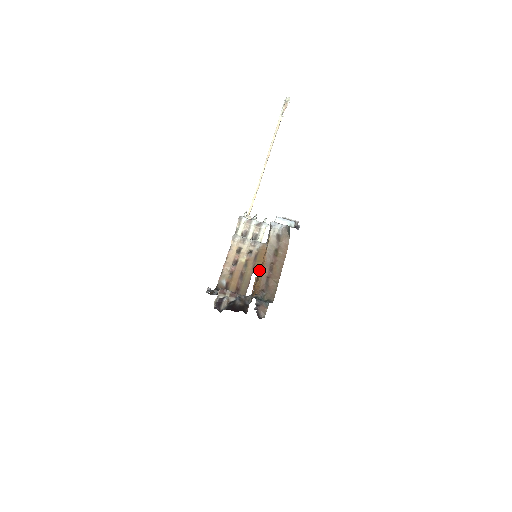
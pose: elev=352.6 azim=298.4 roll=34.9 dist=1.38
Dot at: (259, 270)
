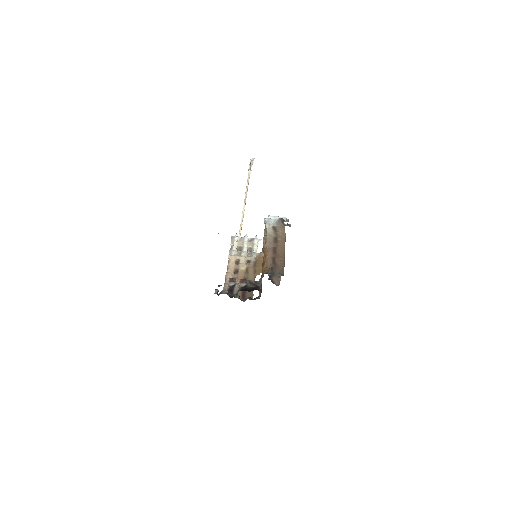
Dot at: occluded
